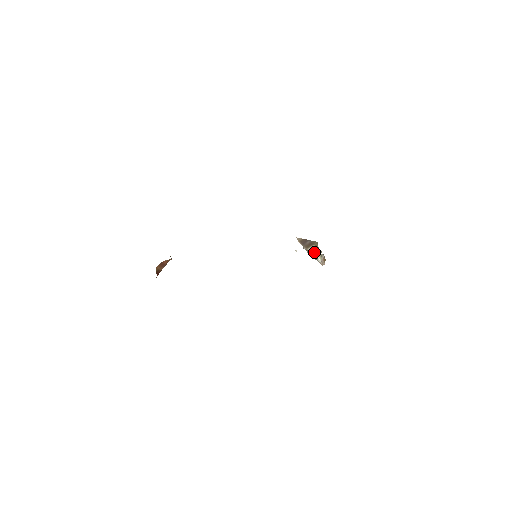
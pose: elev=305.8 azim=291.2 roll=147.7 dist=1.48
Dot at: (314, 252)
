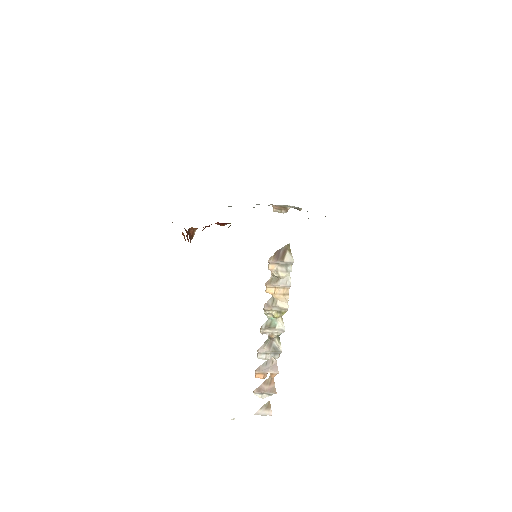
Dot at: (291, 258)
